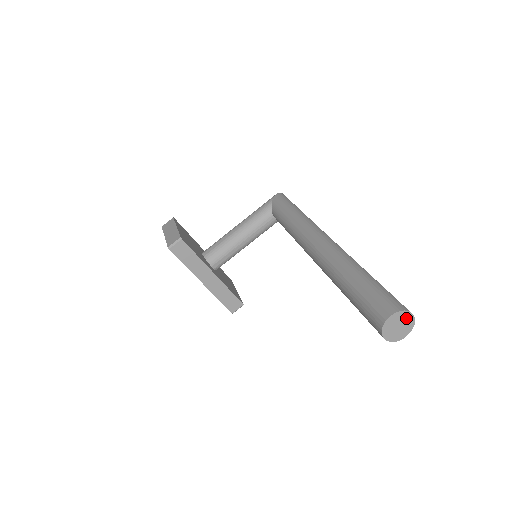
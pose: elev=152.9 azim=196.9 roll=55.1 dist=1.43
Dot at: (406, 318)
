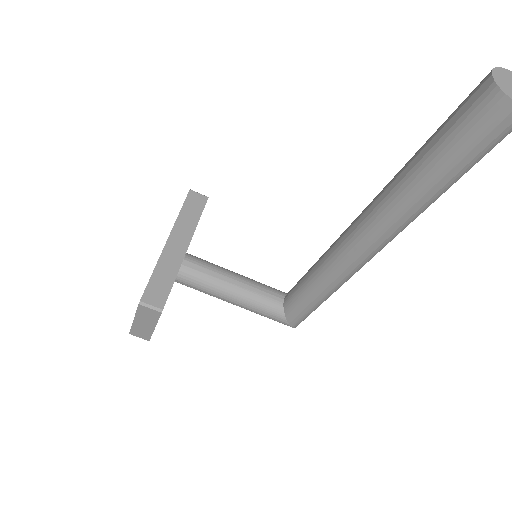
Dot at: out of frame
